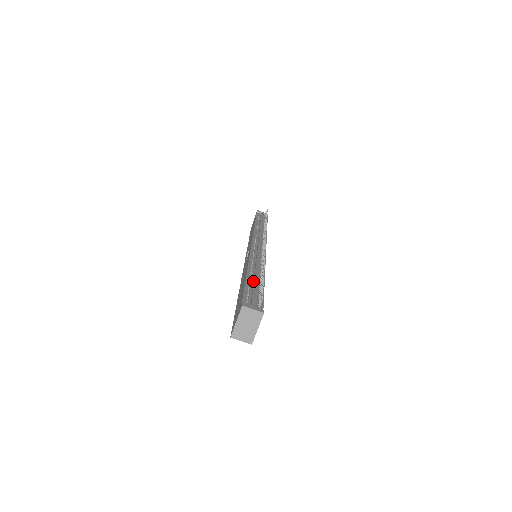
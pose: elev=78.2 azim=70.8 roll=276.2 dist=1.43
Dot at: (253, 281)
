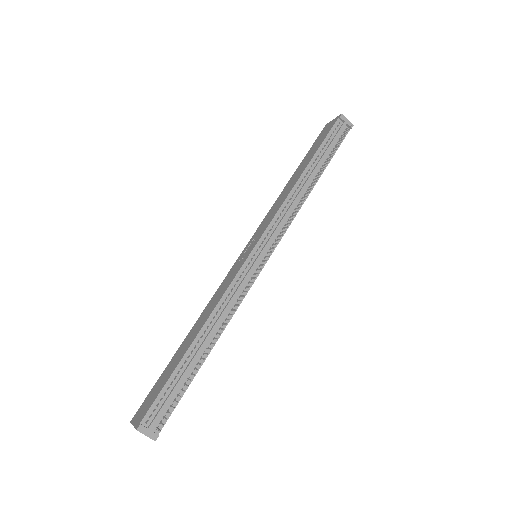
Dot at: (189, 362)
